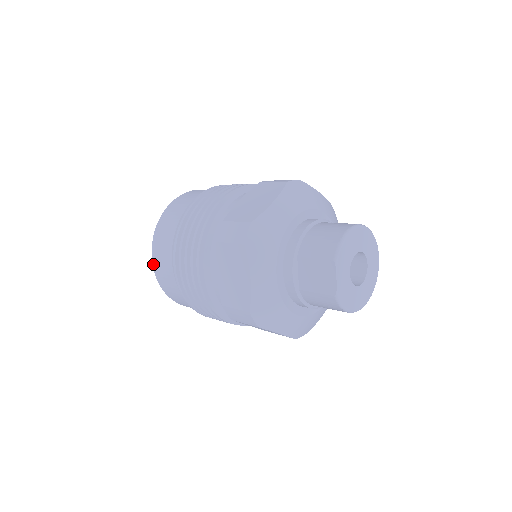
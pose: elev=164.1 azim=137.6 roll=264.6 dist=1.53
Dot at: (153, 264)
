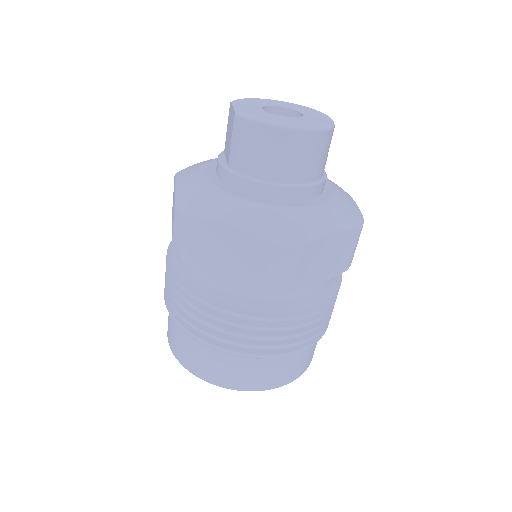
Dot at: (167, 334)
